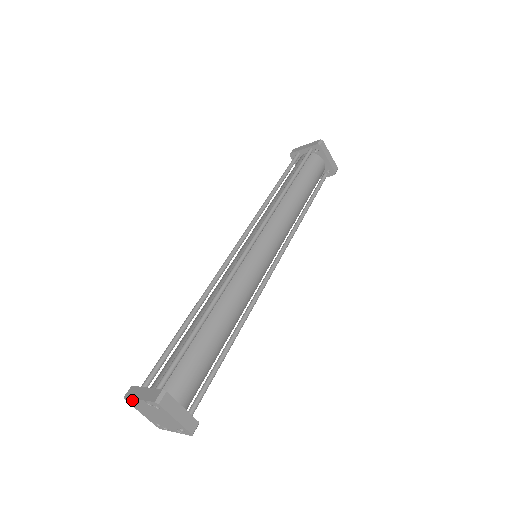
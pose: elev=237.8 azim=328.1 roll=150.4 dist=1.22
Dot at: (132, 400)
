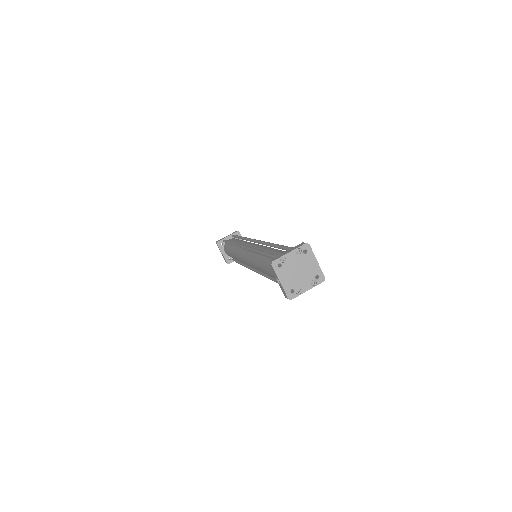
Dot at: (280, 260)
